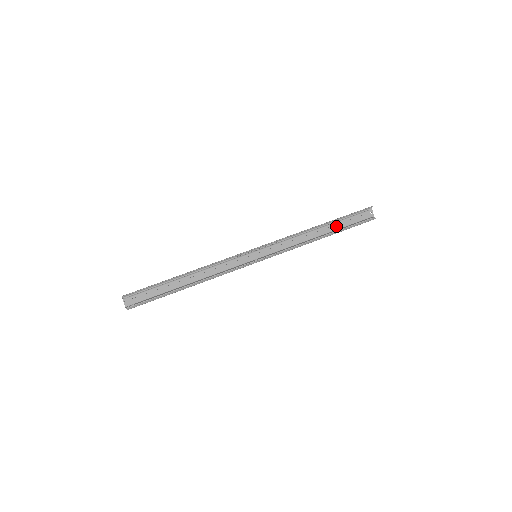
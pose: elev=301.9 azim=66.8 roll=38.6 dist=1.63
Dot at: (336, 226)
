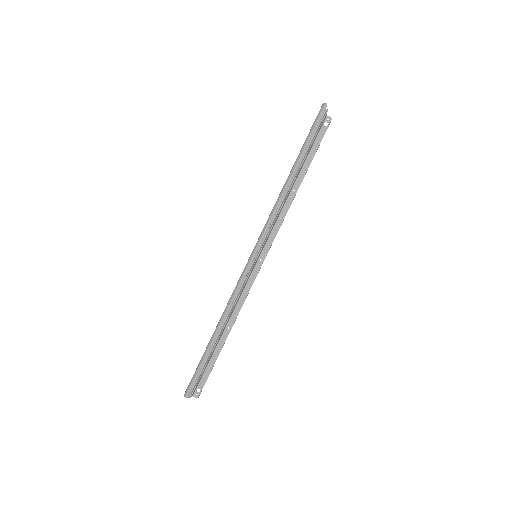
Dot at: (305, 159)
